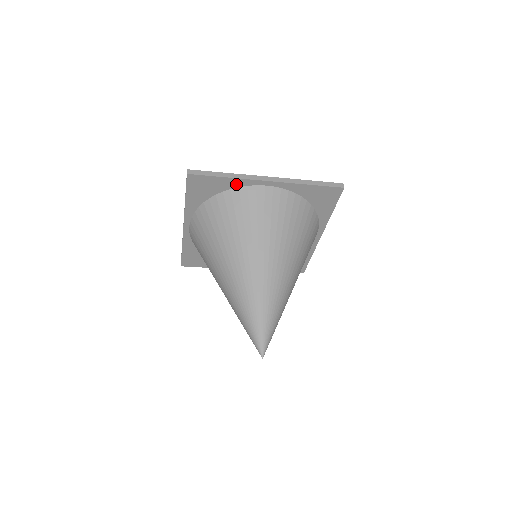
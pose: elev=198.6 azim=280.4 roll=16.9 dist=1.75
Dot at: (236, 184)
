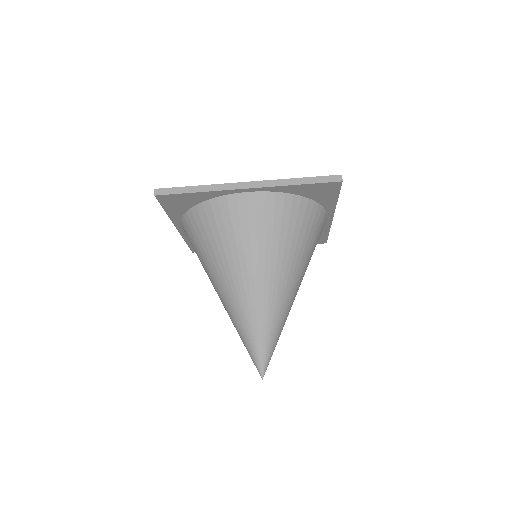
Dot at: (213, 195)
